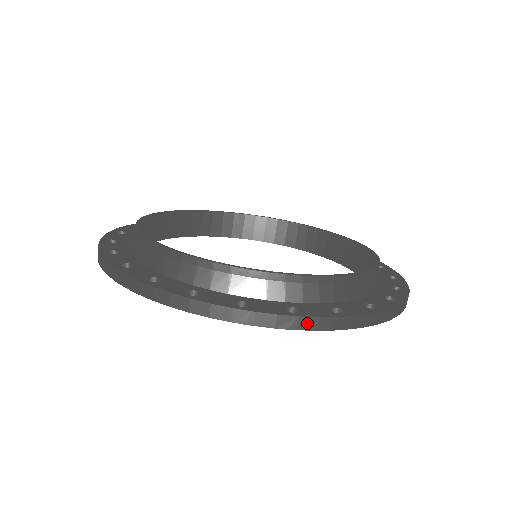
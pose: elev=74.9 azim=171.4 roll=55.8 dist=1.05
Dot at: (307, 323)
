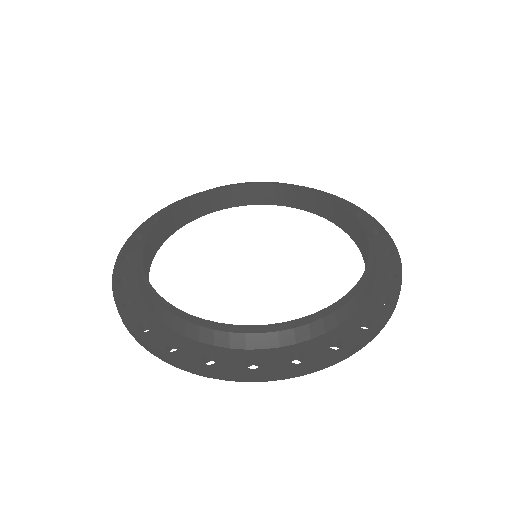
Dot at: (216, 375)
